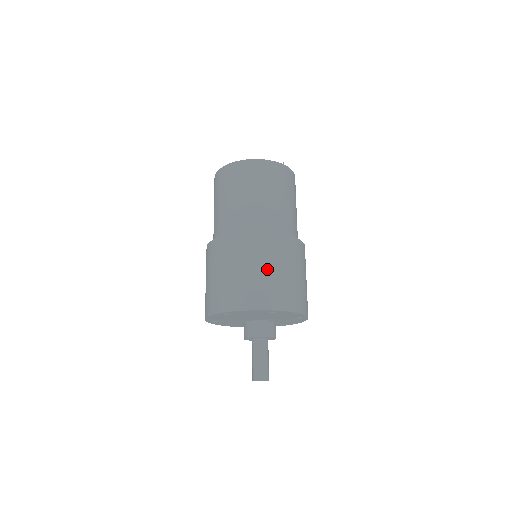
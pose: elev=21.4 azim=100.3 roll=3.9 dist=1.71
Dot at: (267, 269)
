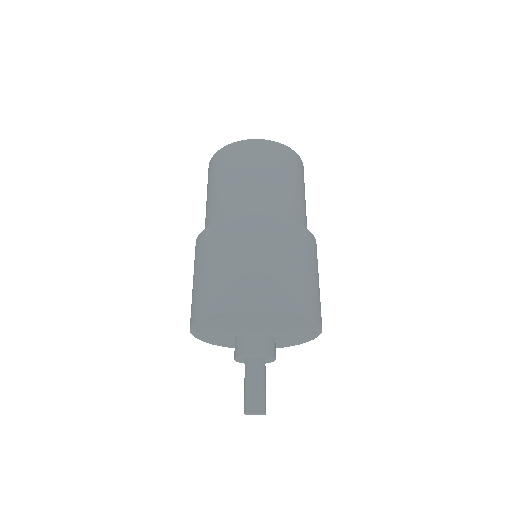
Dot at: (285, 262)
